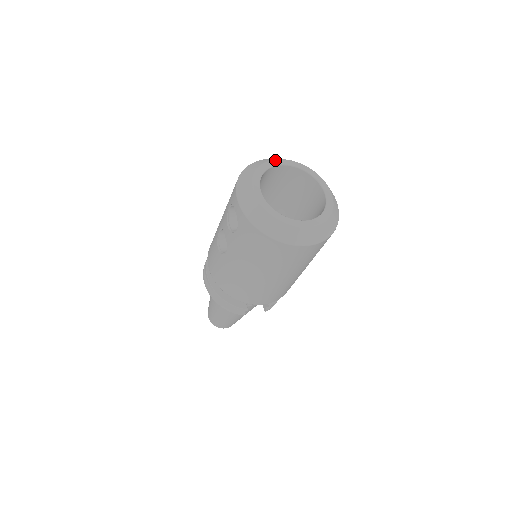
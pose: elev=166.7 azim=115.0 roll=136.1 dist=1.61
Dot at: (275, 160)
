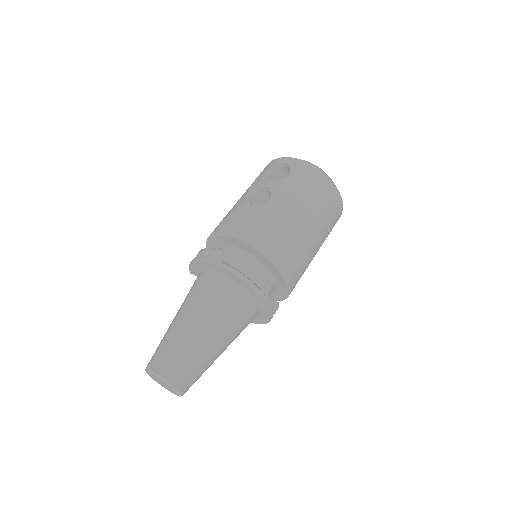
Dot at: occluded
